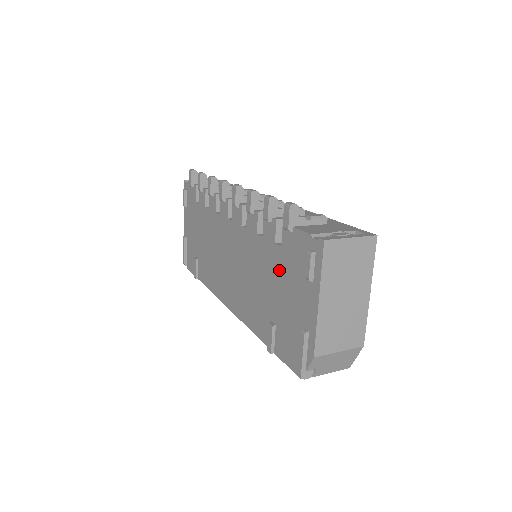
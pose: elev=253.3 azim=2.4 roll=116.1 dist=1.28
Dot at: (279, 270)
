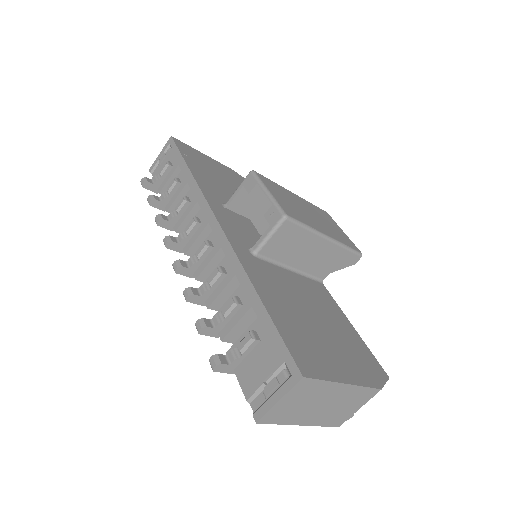
Dot at: occluded
